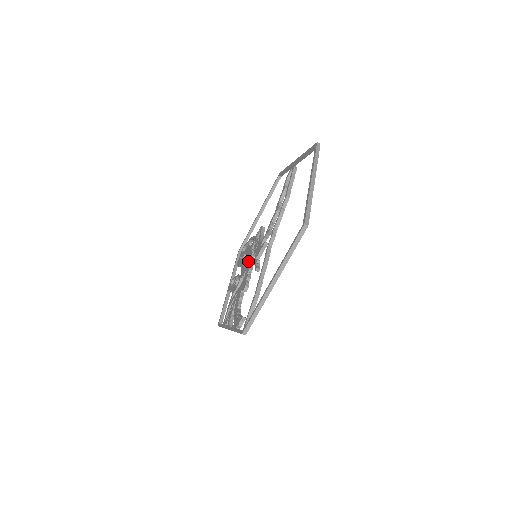
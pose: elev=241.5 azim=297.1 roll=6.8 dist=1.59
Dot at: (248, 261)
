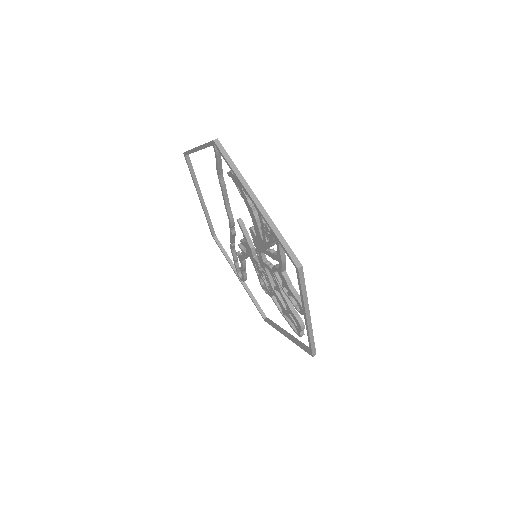
Dot at: (264, 271)
